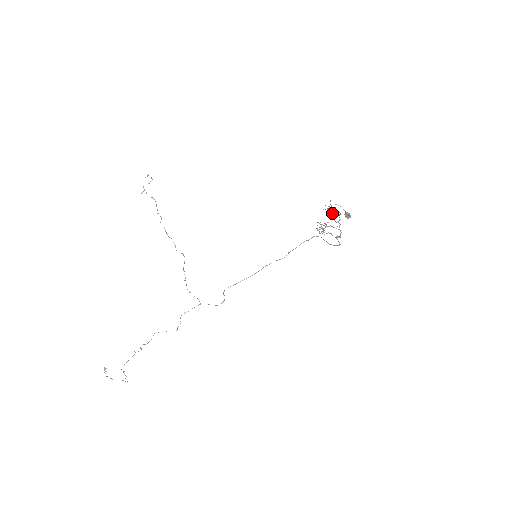
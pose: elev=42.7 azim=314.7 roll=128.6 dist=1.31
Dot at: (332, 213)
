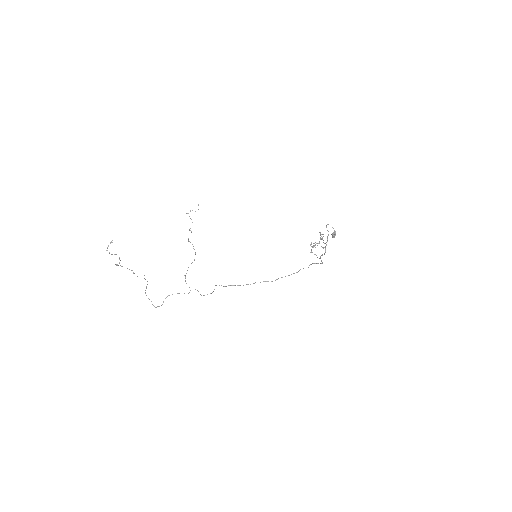
Dot at: (323, 234)
